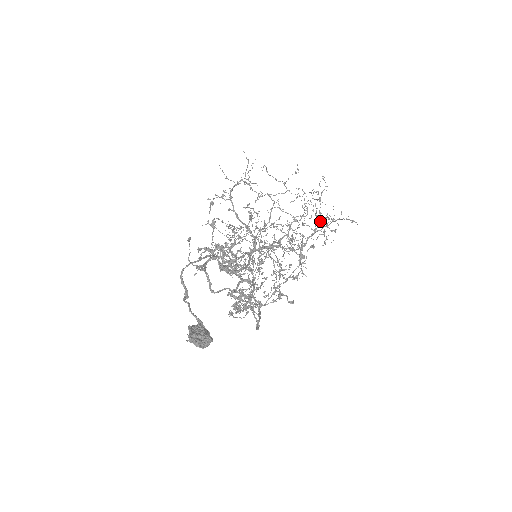
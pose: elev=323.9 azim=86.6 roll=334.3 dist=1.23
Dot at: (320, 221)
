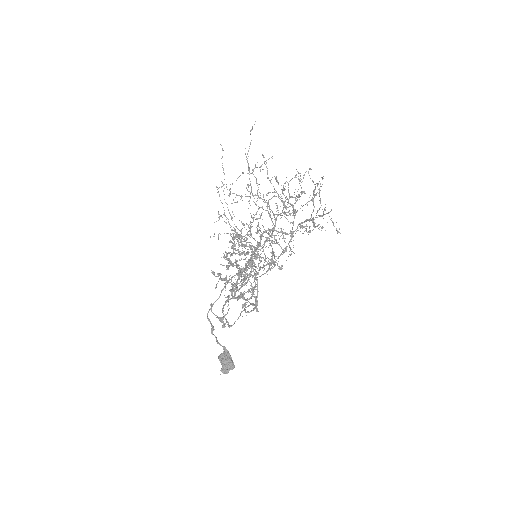
Dot at: (311, 220)
